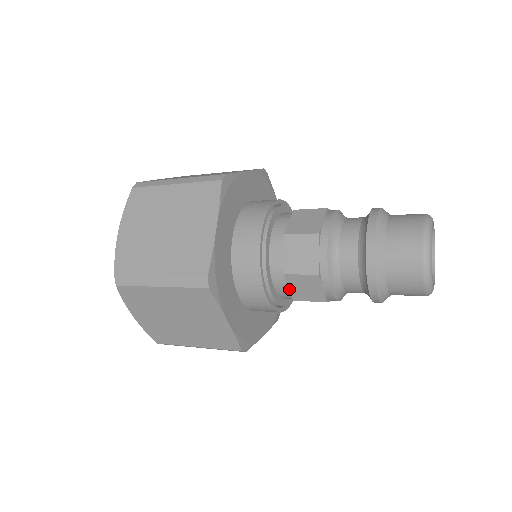
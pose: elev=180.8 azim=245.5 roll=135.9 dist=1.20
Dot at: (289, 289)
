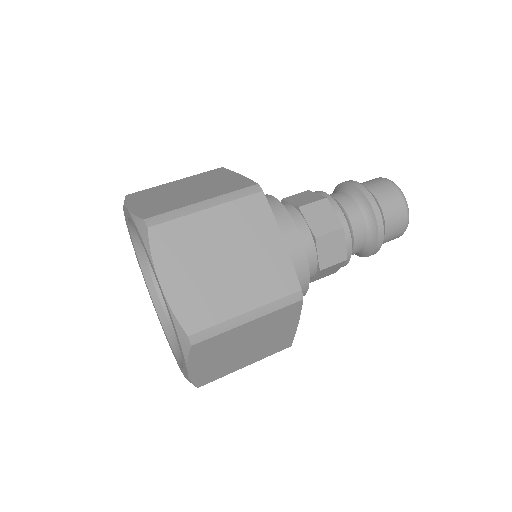
Dot at: occluded
